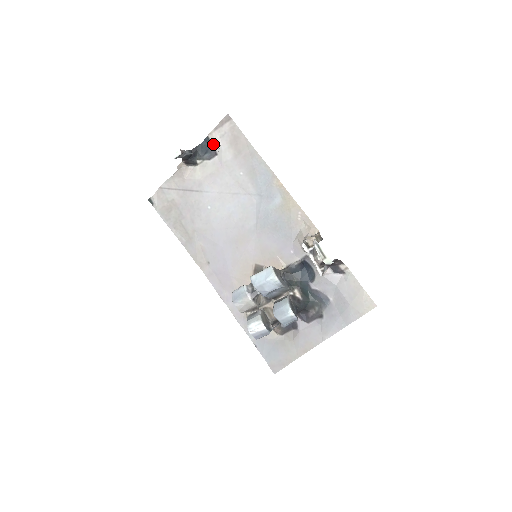
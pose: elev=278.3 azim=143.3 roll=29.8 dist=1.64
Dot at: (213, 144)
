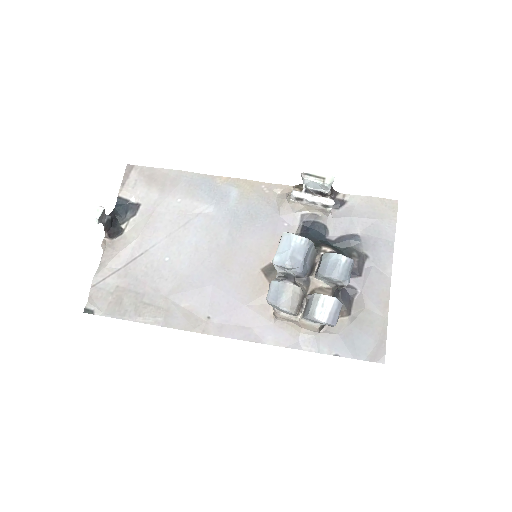
Dot at: (129, 199)
